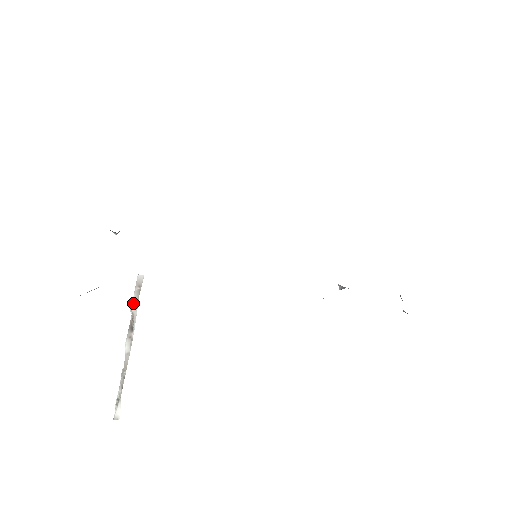
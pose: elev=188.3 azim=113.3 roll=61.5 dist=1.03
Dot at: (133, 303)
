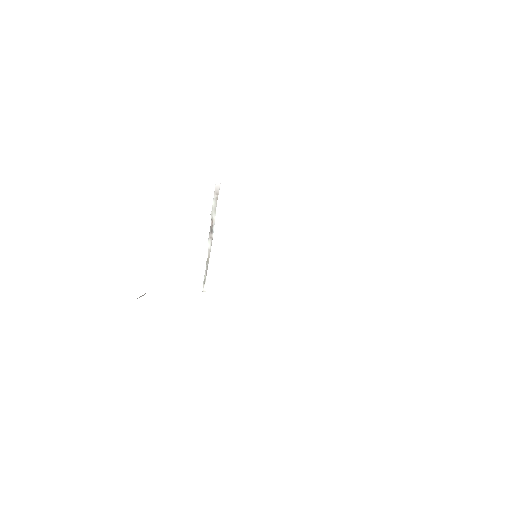
Dot at: (212, 210)
